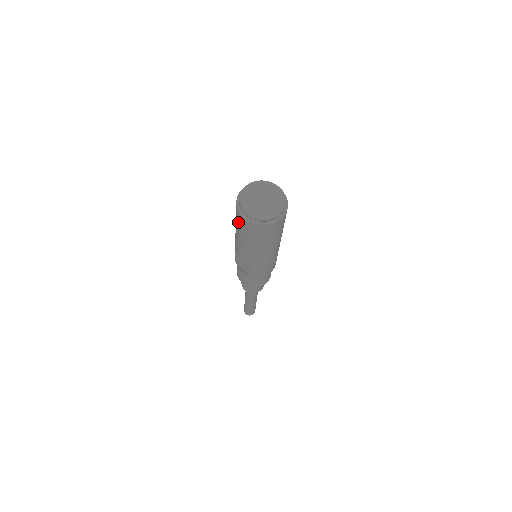
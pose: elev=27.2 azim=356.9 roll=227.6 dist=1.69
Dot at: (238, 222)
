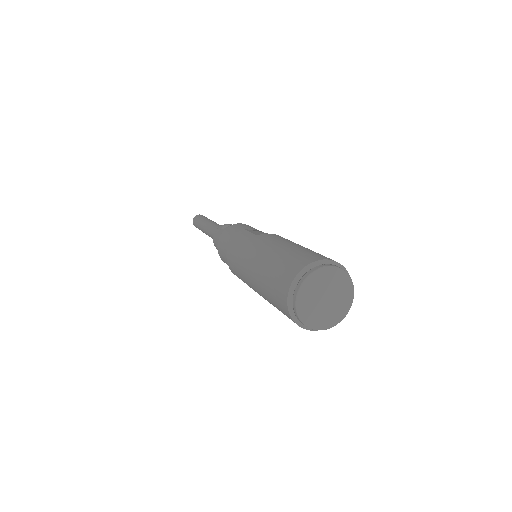
Dot at: occluded
